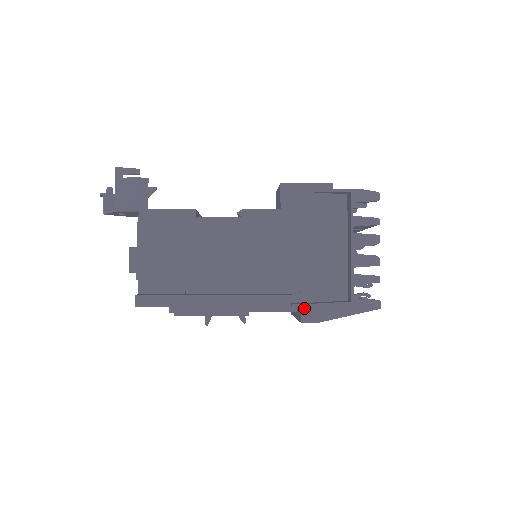
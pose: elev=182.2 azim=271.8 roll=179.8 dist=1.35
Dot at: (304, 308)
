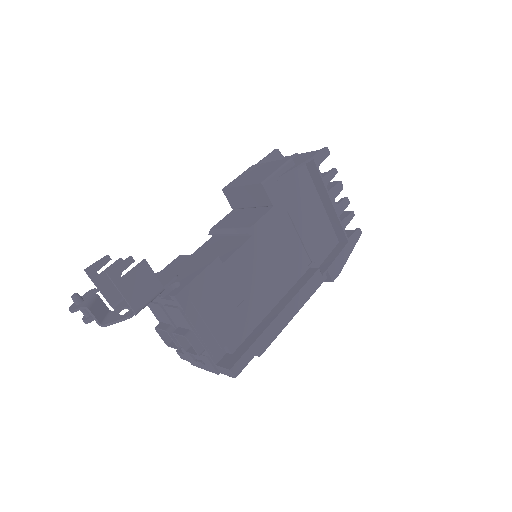
Dot at: (329, 271)
